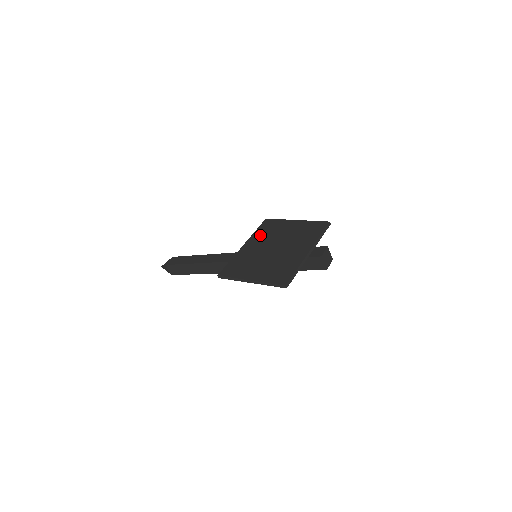
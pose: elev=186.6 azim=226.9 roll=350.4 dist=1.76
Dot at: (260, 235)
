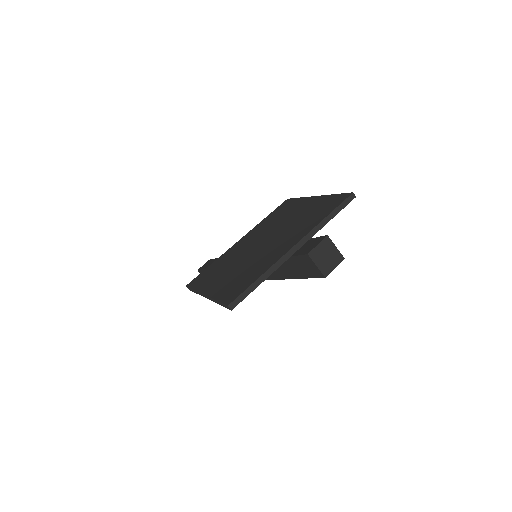
Dot at: (264, 224)
